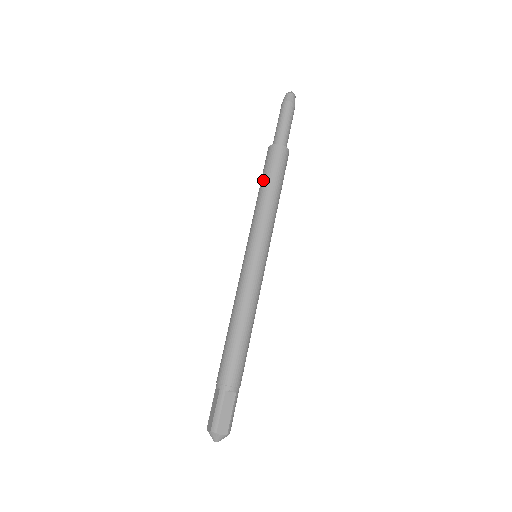
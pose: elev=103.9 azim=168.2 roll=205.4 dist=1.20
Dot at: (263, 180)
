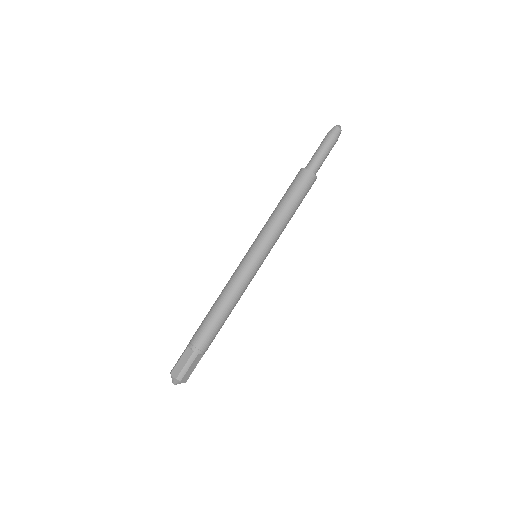
Dot at: occluded
